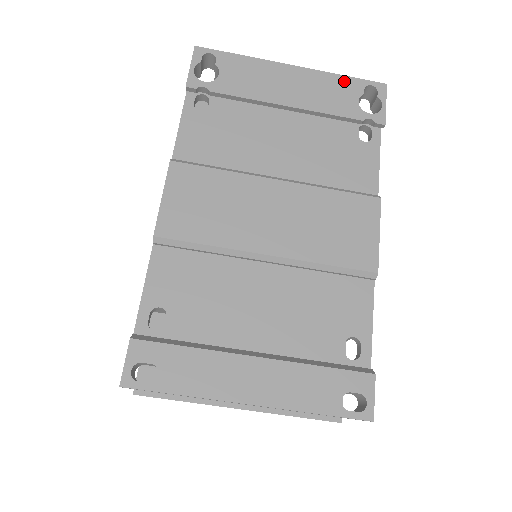
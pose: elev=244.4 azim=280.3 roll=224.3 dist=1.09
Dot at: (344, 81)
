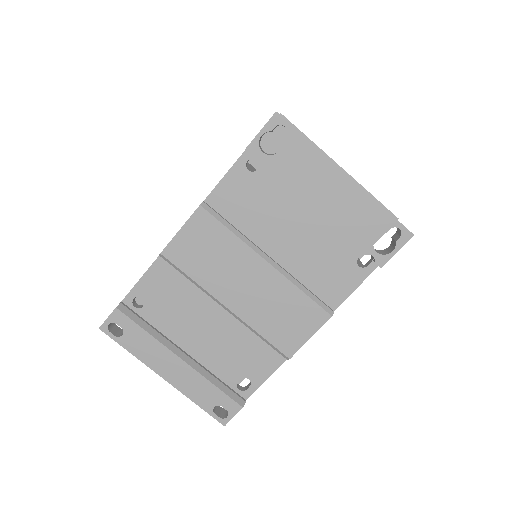
Dot at: (379, 213)
